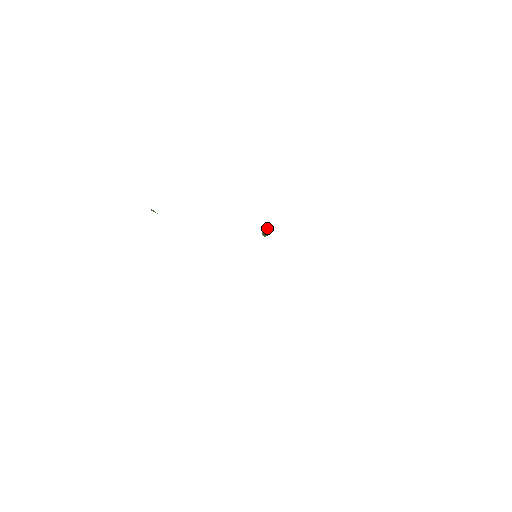
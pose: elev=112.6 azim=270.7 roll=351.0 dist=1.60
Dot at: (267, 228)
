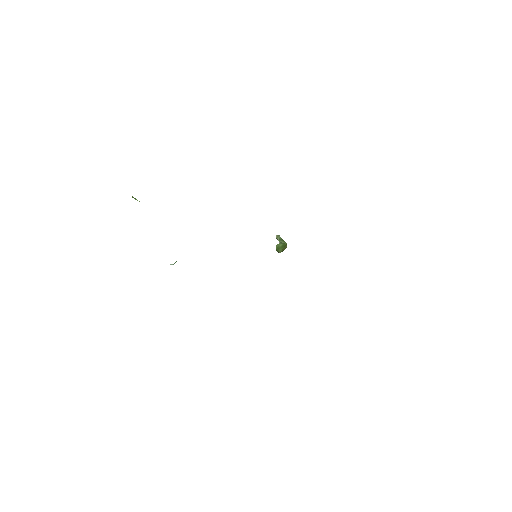
Dot at: (281, 239)
